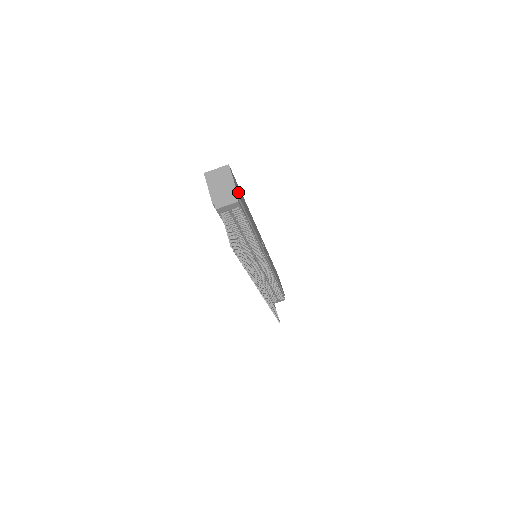
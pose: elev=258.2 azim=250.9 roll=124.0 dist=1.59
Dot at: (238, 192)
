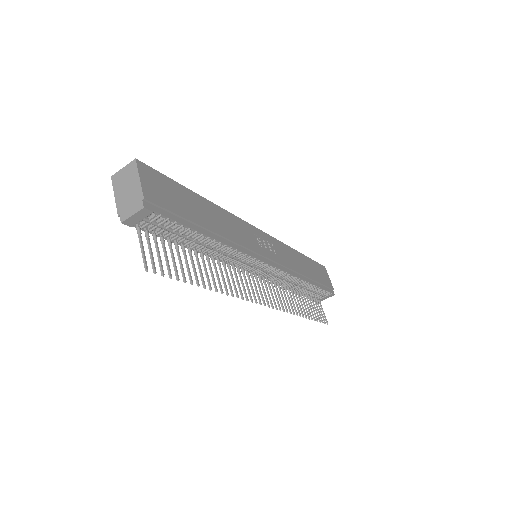
Dot at: (154, 193)
